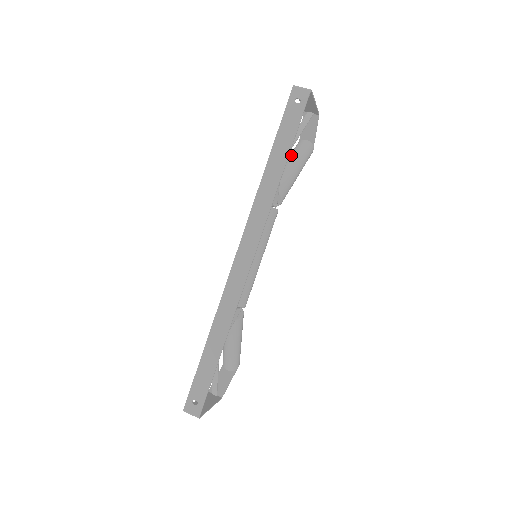
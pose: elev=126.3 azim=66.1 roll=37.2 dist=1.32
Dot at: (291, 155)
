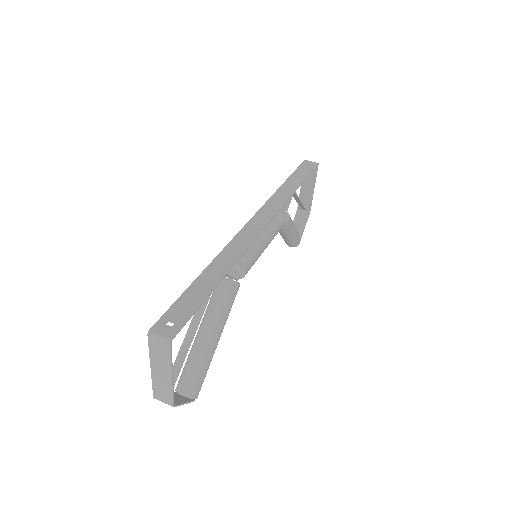
Dot at: occluded
